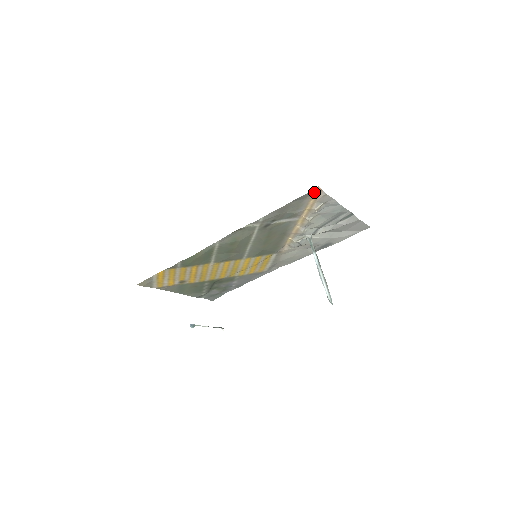
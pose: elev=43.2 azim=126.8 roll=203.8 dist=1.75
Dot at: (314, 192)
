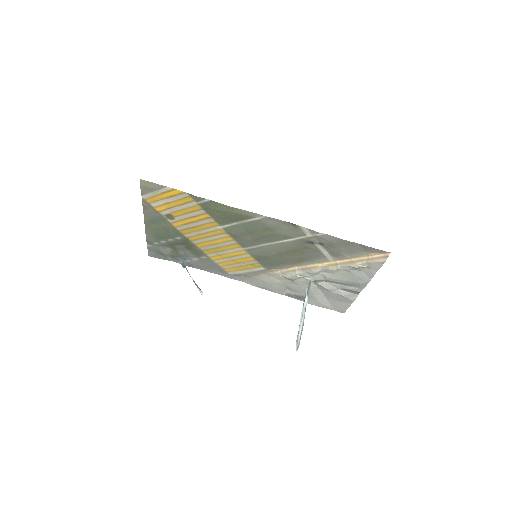
Dot at: (379, 253)
